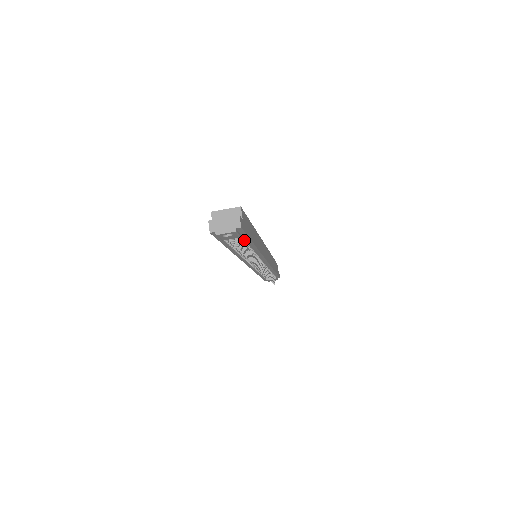
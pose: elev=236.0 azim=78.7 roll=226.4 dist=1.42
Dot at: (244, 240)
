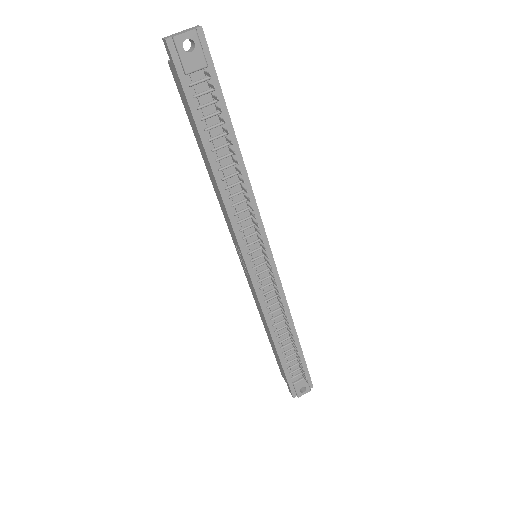
Dot at: occluded
